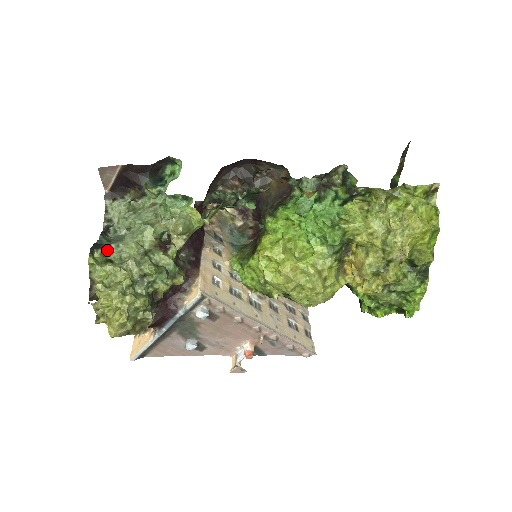
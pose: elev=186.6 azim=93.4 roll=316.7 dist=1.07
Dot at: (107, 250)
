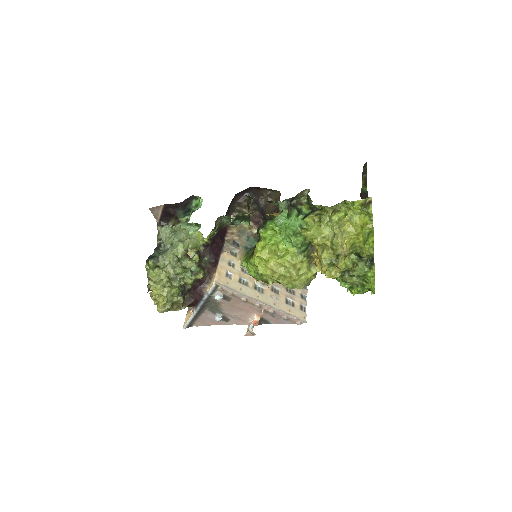
Dot at: (156, 260)
